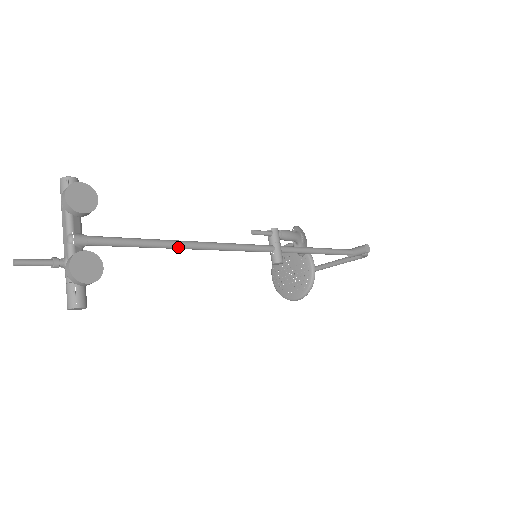
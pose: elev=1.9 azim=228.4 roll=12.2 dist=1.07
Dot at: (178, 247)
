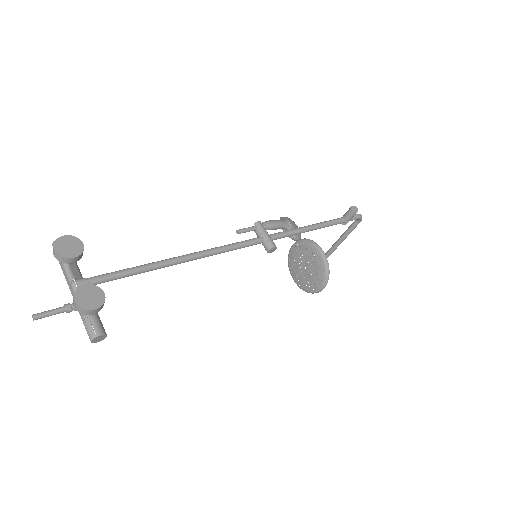
Dot at: (171, 264)
